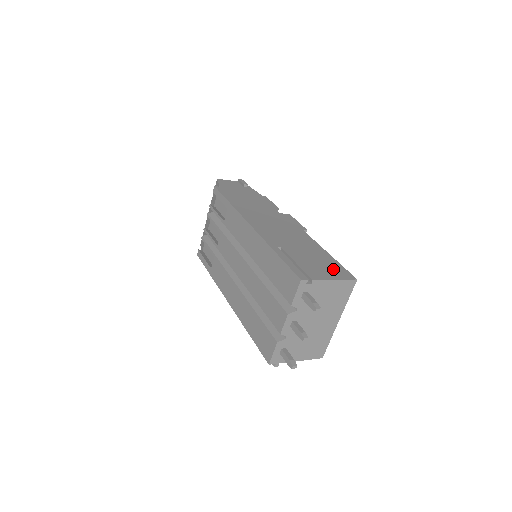
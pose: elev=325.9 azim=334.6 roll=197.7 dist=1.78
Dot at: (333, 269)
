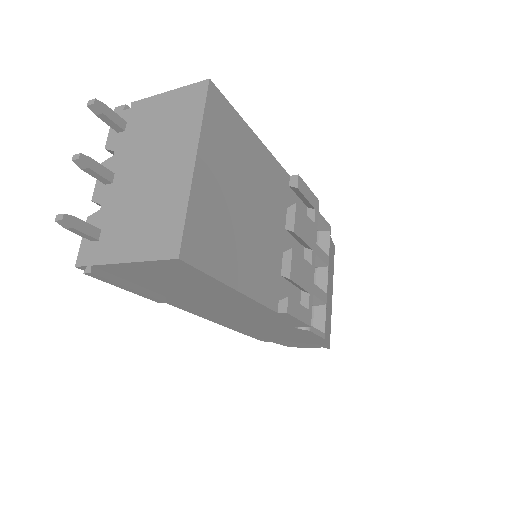
Dot at: occluded
